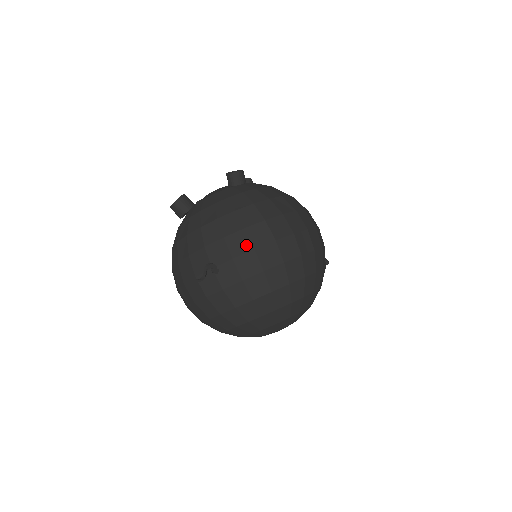
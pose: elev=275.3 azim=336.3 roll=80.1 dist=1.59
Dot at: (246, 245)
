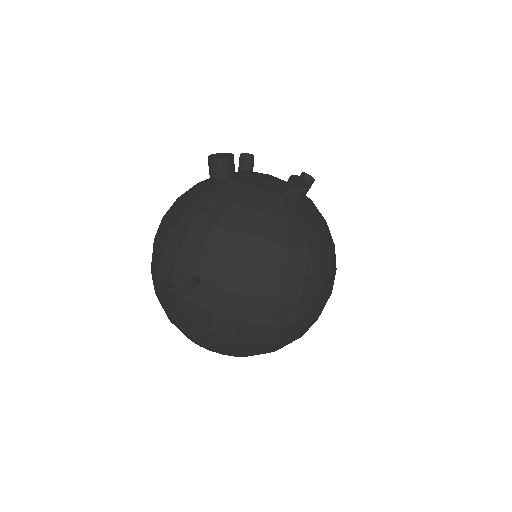
Dot at: (244, 286)
